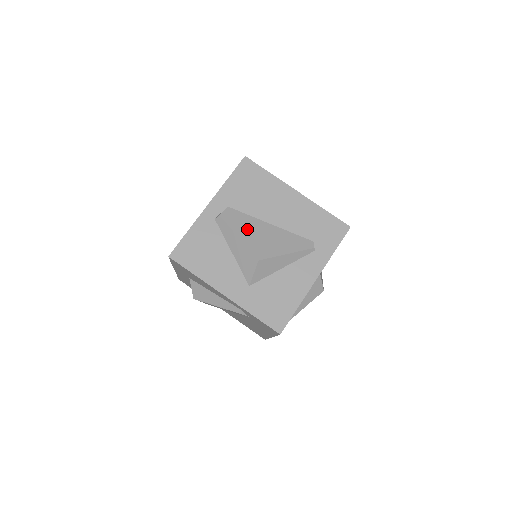
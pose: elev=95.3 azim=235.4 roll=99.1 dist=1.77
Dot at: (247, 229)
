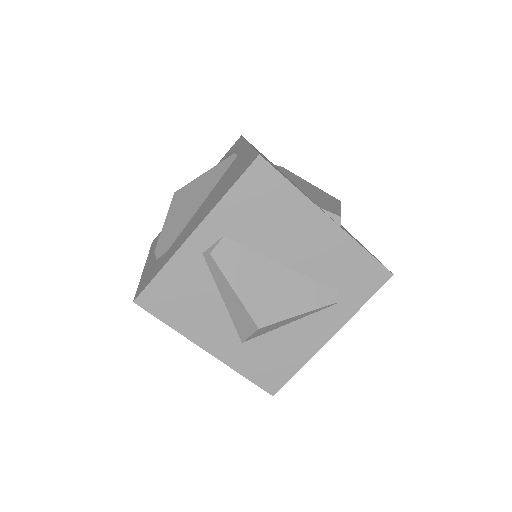
Dot at: (248, 276)
